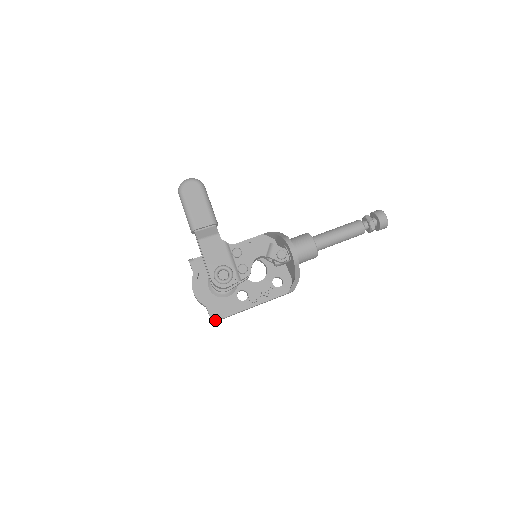
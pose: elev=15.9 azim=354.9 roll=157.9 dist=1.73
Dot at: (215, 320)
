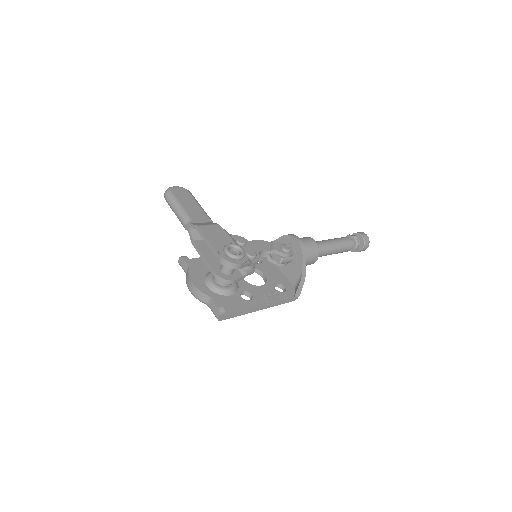
Dot at: (223, 312)
